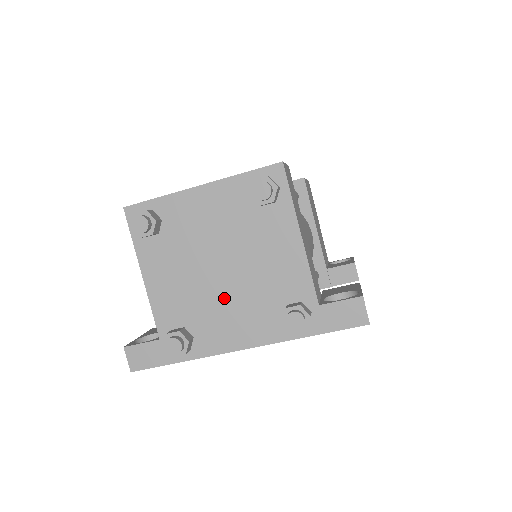
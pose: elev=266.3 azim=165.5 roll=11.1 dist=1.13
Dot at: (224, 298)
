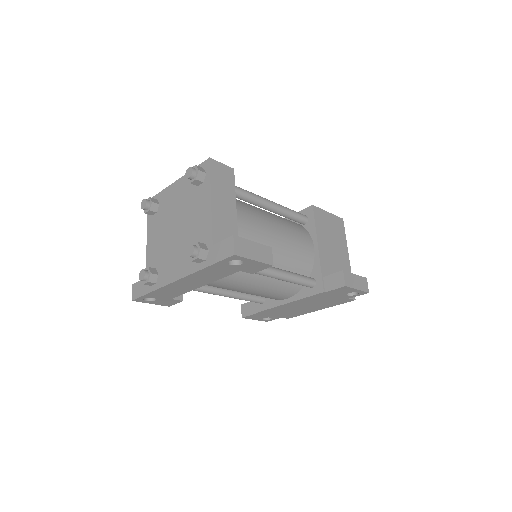
Dot at: (174, 247)
